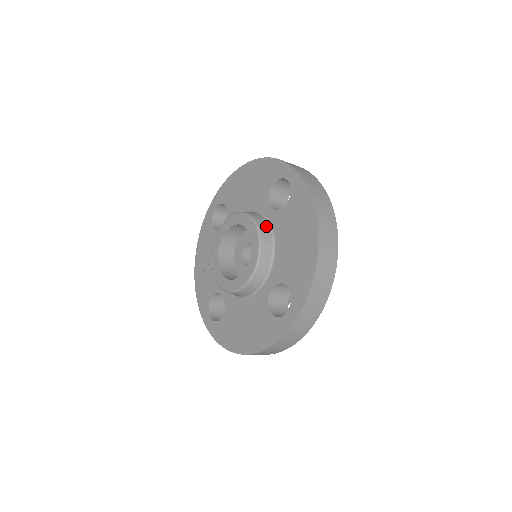
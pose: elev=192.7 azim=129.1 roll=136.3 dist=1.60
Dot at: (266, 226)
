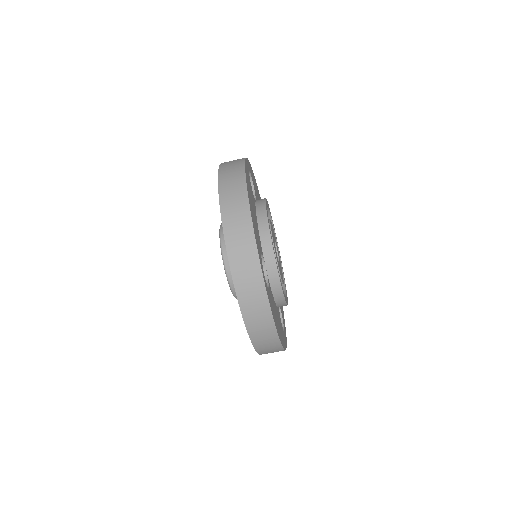
Dot at: occluded
